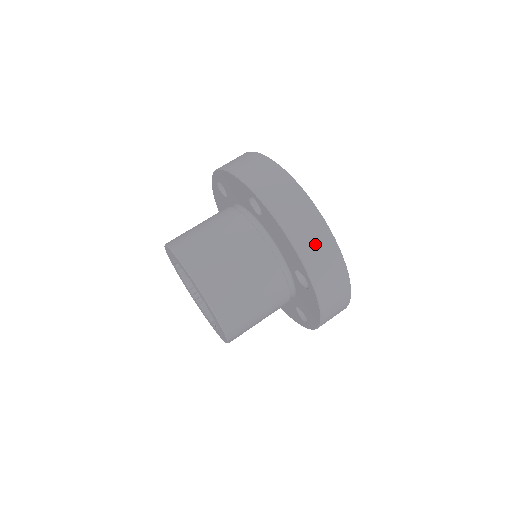
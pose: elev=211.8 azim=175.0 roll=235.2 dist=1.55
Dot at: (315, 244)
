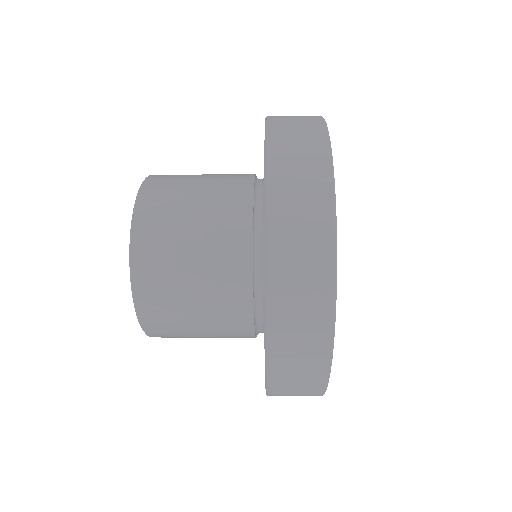
Dot at: (300, 276)
